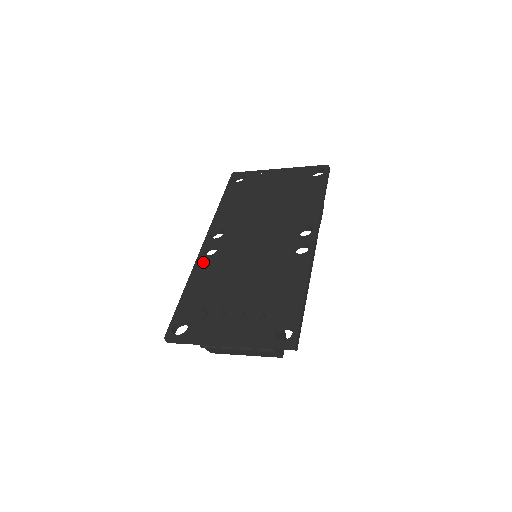
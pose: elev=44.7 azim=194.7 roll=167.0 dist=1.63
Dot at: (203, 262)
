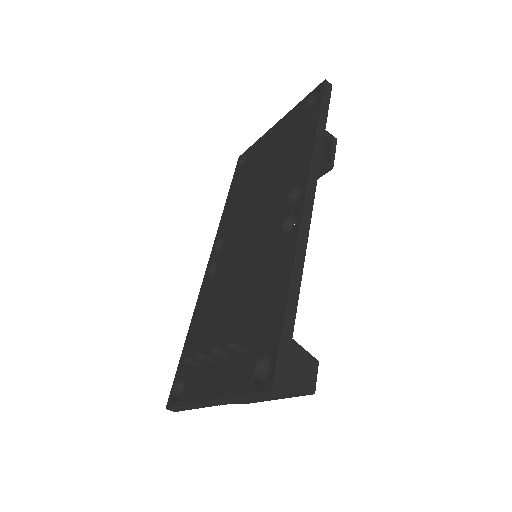
Dot at: (204, 289)
